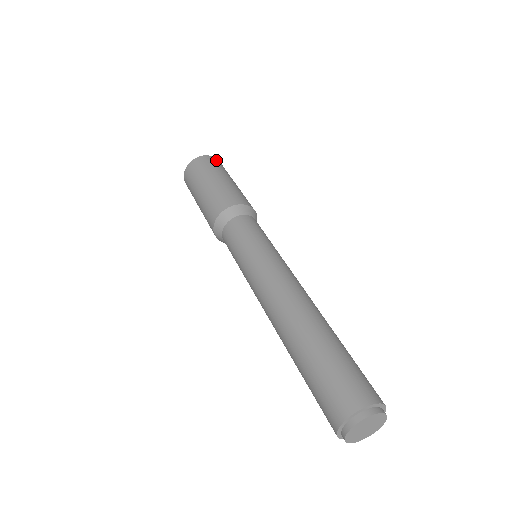
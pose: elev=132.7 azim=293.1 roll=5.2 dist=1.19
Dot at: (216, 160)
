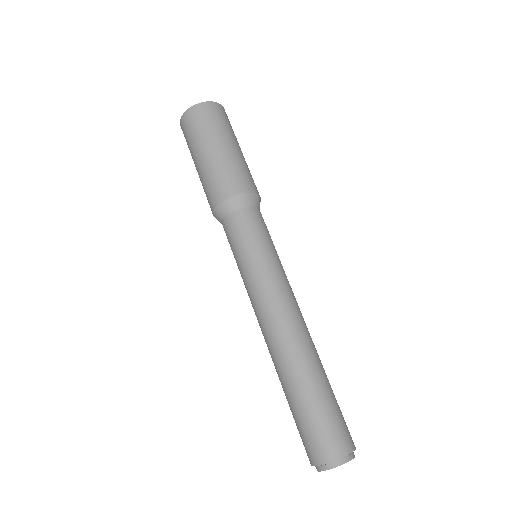
Dot at: (223, 110)
